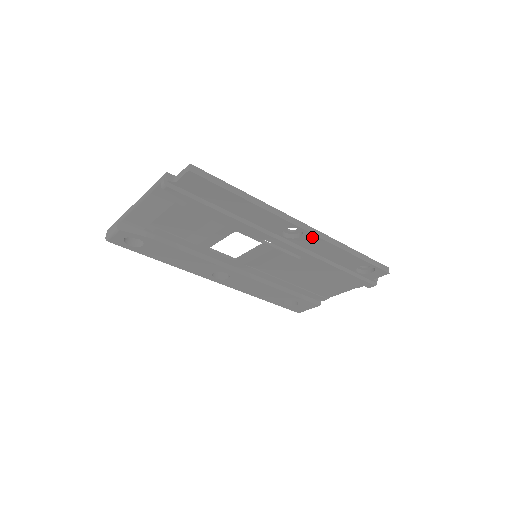
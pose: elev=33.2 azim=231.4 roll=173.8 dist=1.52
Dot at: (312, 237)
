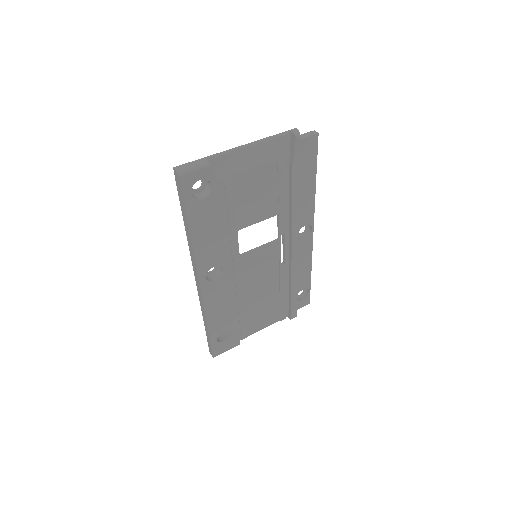
Dot at: (310, 242)
